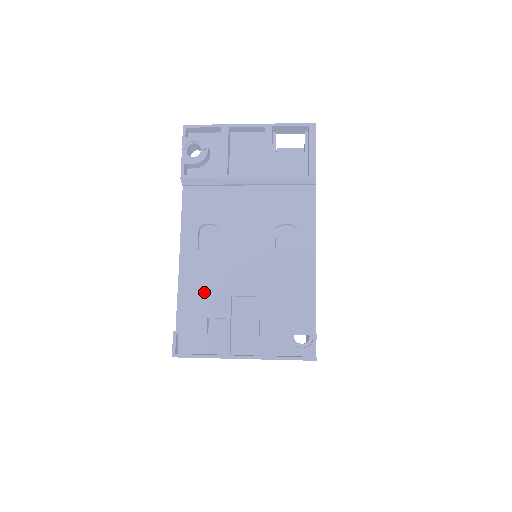
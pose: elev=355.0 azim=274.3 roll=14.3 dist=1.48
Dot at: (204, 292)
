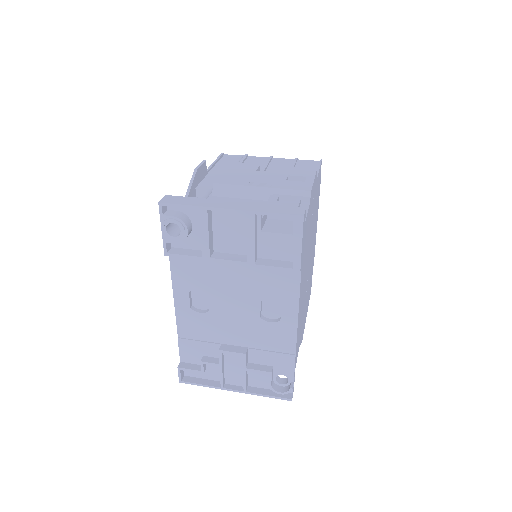
Dot at: (200, 340)
